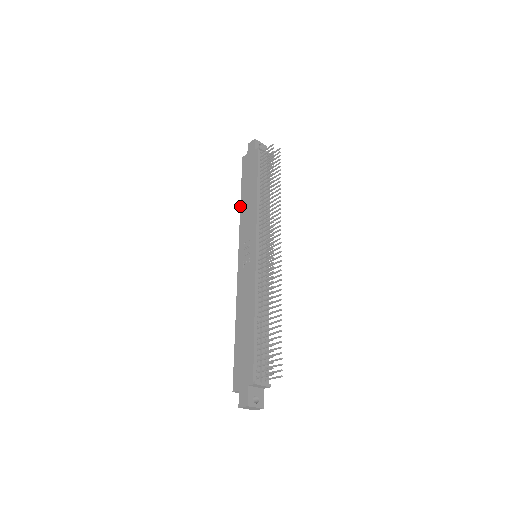
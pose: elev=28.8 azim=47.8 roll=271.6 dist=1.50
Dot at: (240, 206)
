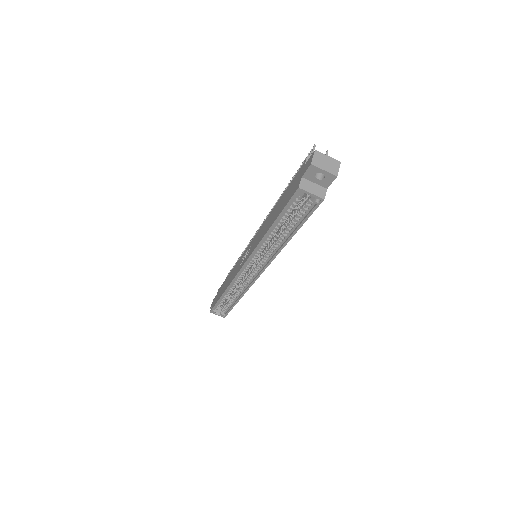
Dot at: (224, 292)
